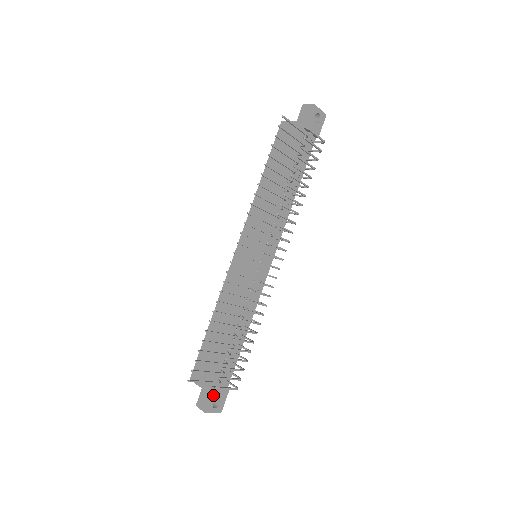
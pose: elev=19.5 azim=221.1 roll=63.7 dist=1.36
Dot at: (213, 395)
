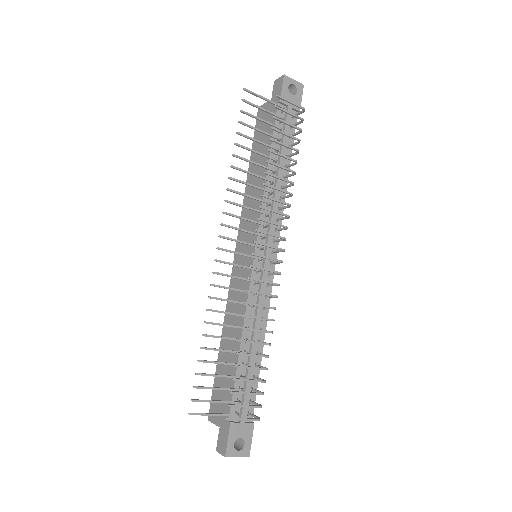
Dot at: (232, 433)
